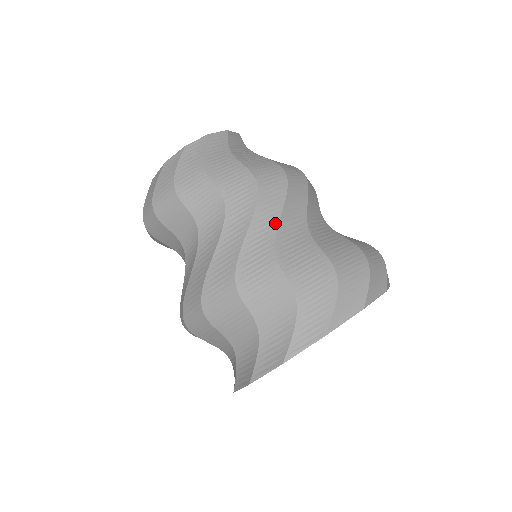
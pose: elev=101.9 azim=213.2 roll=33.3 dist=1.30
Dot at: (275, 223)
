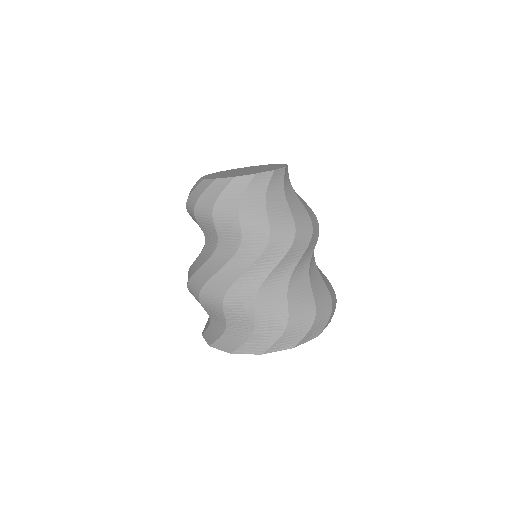
Dot at: (267, 272)
